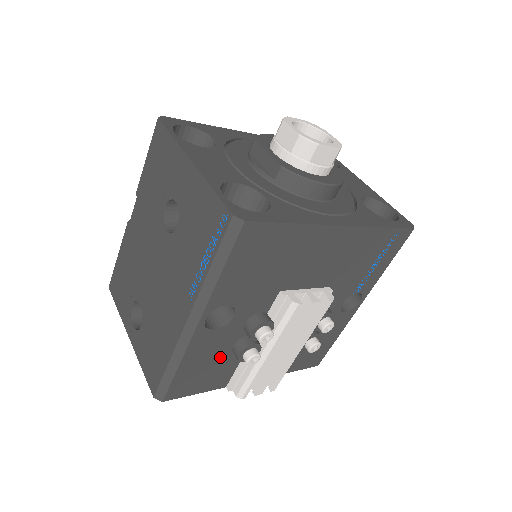
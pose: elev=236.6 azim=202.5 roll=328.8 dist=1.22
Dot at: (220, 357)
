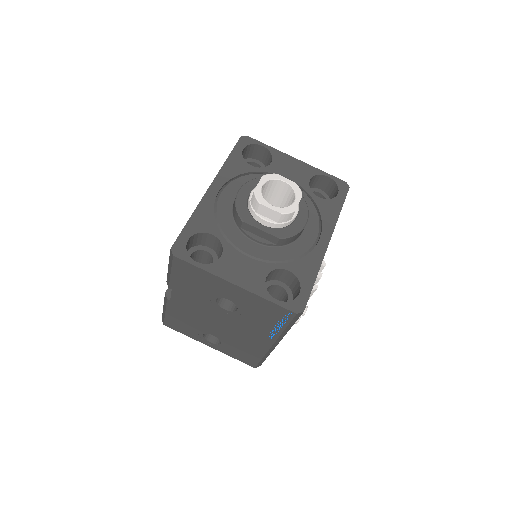
Dot at: occluded
